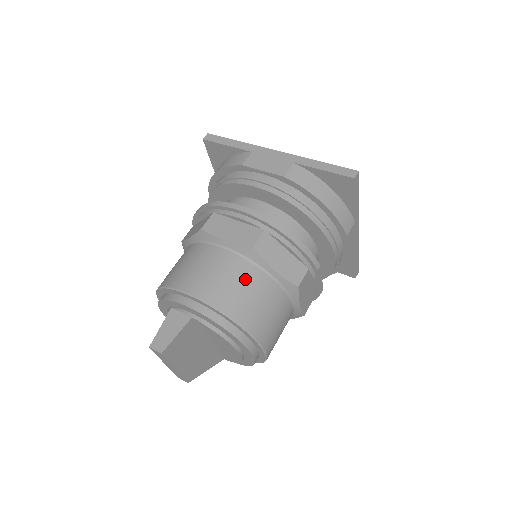
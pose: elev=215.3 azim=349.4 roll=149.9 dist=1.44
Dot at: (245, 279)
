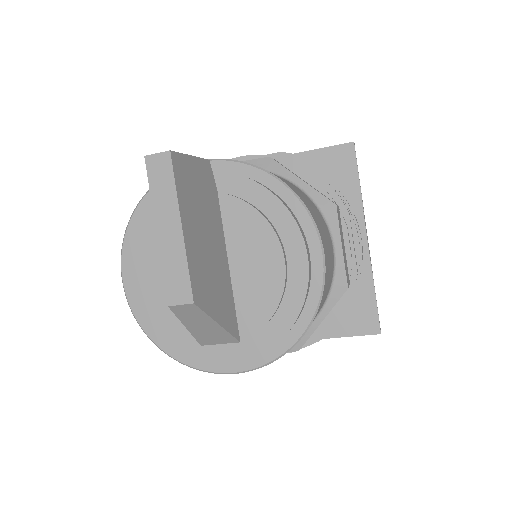
Dot at: occluded
